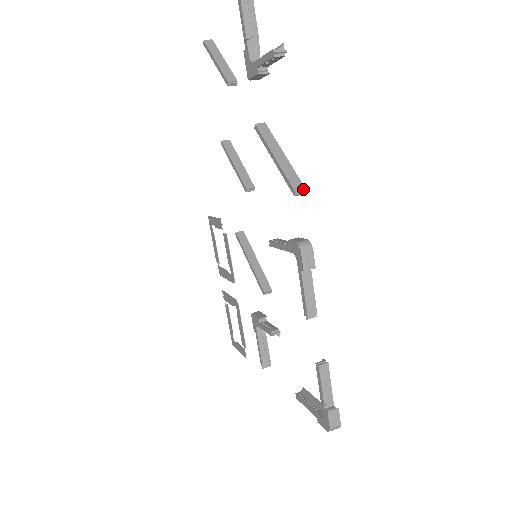
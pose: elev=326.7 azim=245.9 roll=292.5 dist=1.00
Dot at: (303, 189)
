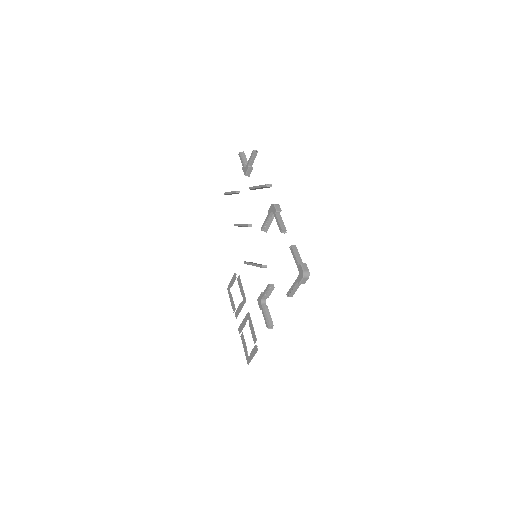
Dot at: (271, 184)
